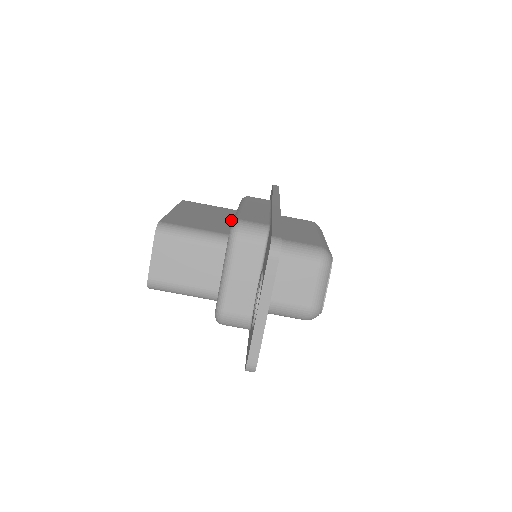
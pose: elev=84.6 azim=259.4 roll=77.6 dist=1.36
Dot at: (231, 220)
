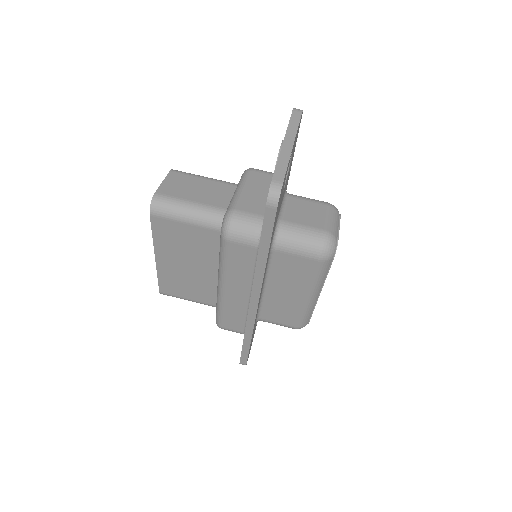
Dot at: occluded
